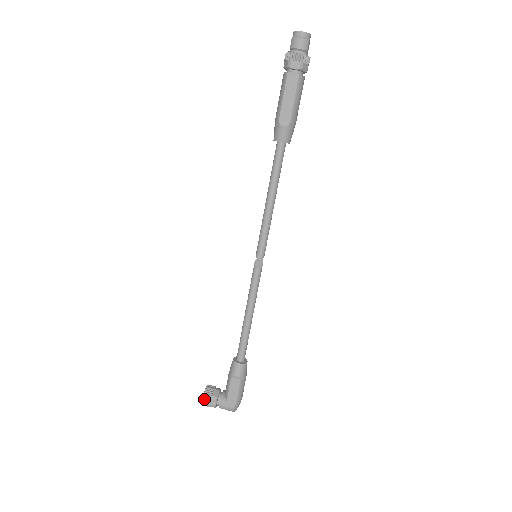
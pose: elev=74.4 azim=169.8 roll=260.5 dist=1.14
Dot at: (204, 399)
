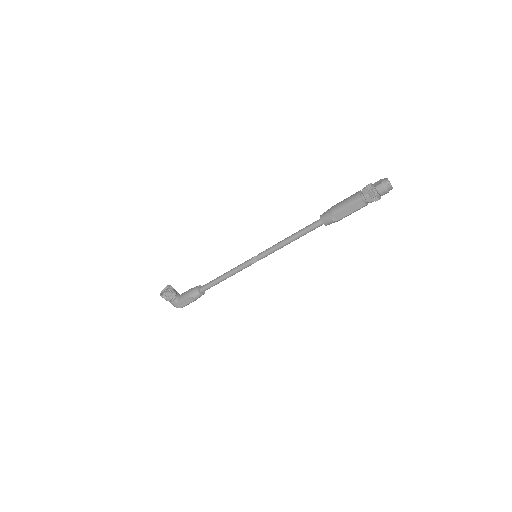
Dot at: (164, 295)
